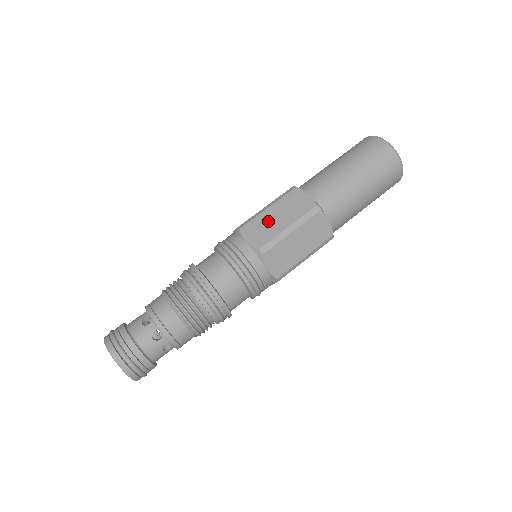
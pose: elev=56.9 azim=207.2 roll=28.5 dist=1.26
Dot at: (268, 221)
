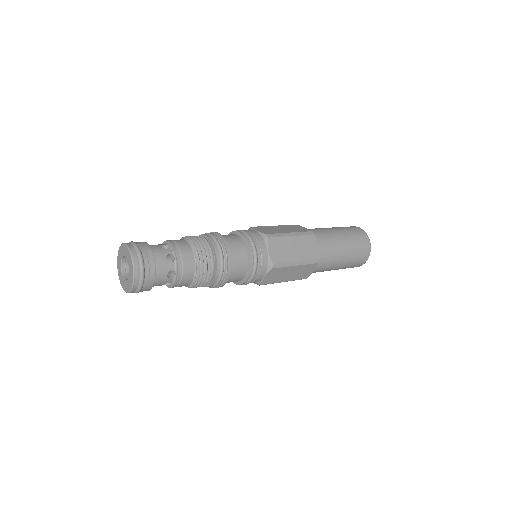
Dot at: (288, 246)
